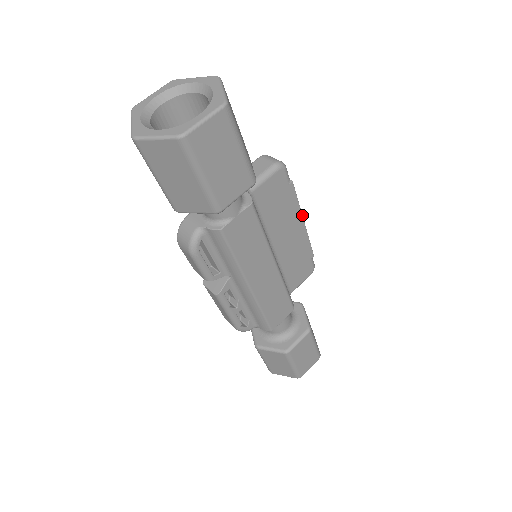
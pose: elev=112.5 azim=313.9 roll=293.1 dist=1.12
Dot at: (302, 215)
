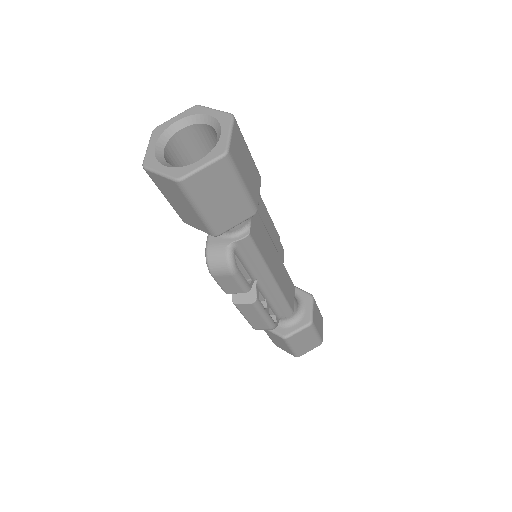
Dot at: occluded
